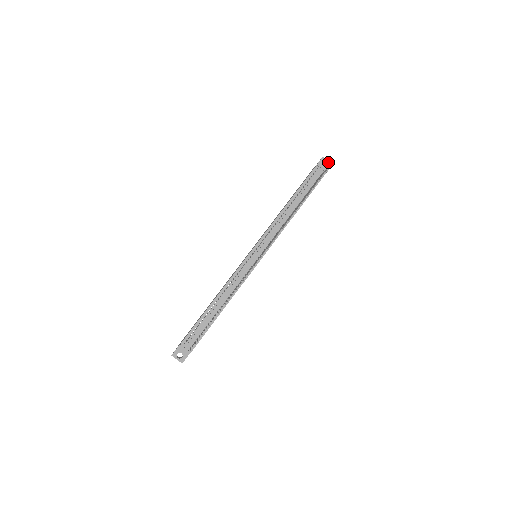
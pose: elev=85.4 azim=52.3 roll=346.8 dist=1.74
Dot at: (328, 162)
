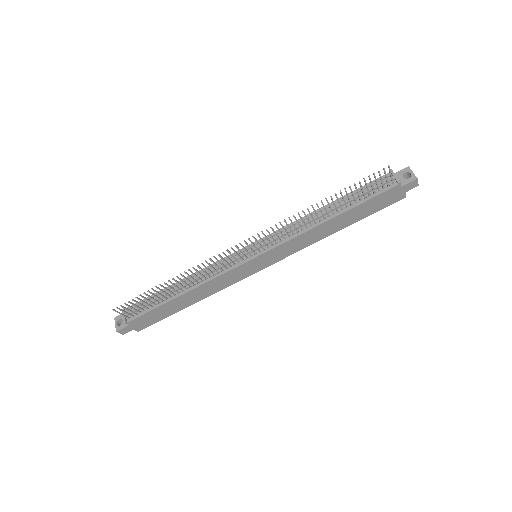
Dot at: (412, 174)
